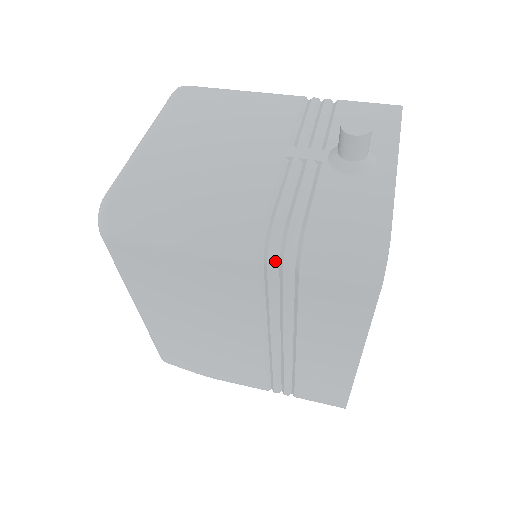
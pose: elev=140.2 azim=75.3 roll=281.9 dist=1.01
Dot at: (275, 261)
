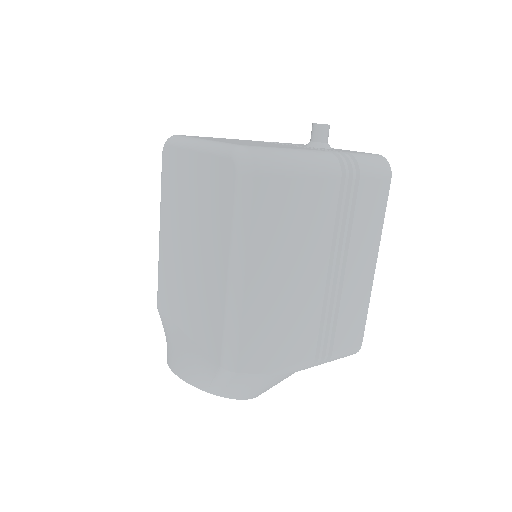
Dot at: (348, 171)
